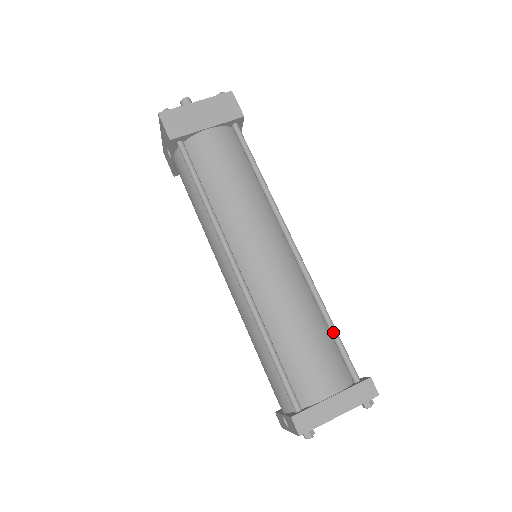
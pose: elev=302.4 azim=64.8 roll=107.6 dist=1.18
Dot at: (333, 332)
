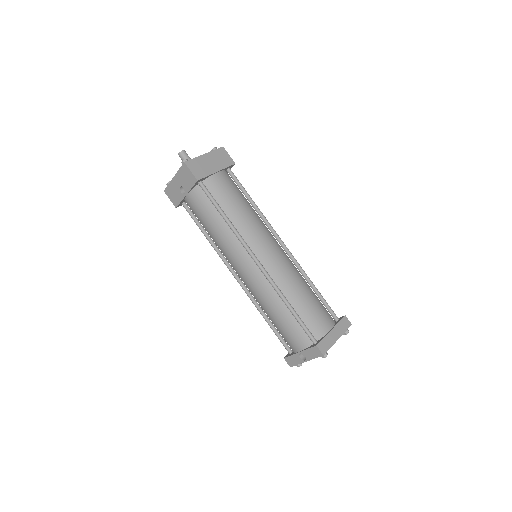
Dot at: (319, 294)
